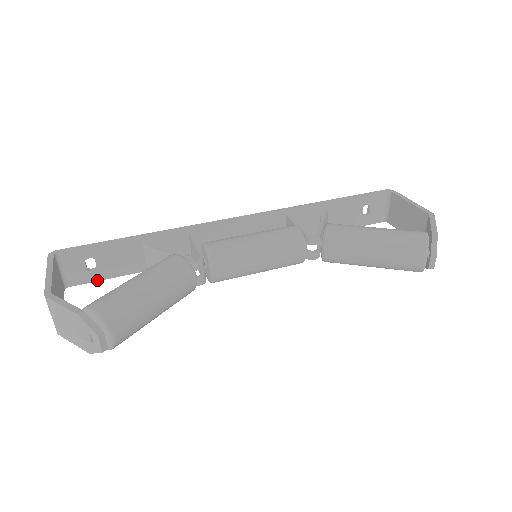
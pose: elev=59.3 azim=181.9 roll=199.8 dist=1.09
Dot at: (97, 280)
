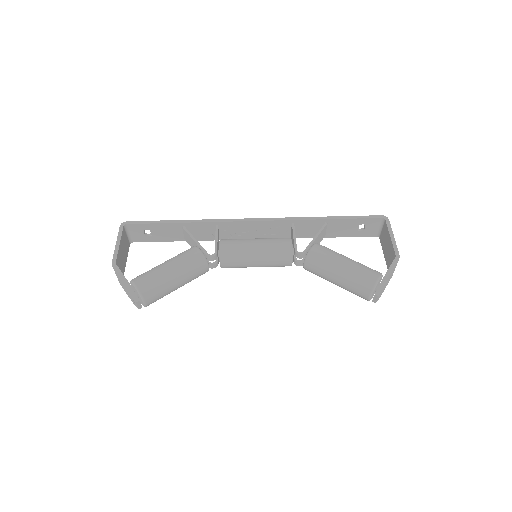
Dot at: (151, 241)
